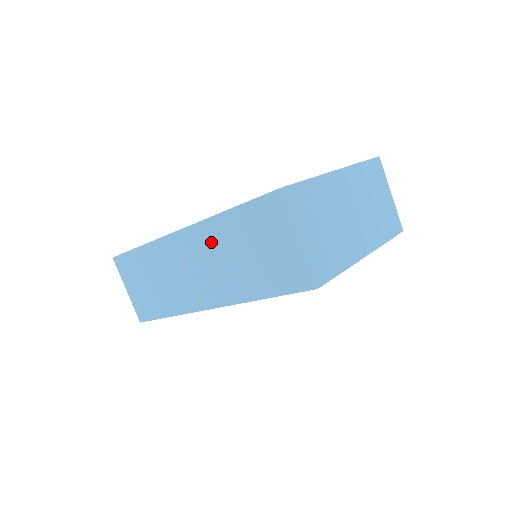
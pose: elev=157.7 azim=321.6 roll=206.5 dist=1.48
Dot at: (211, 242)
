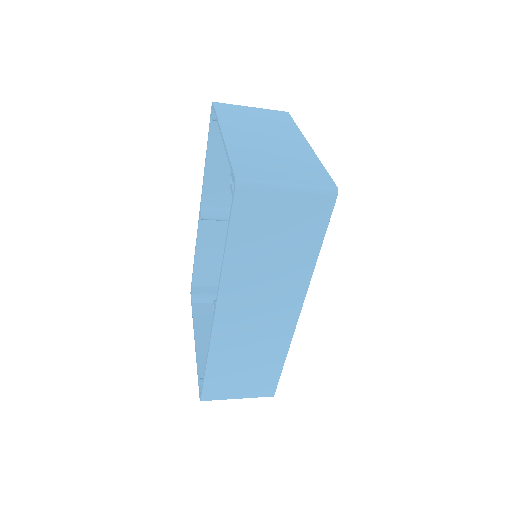
Dot at: (244, 282)
